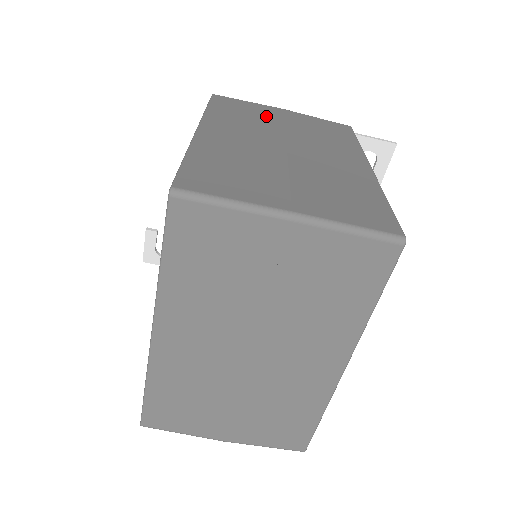
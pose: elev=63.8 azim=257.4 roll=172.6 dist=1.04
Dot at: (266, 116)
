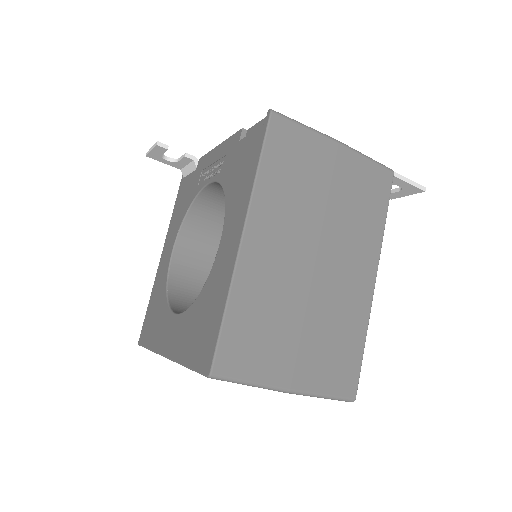
Dot at: (315, 175)
